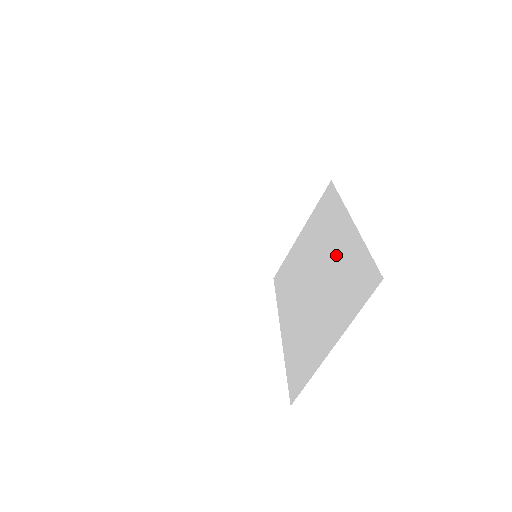
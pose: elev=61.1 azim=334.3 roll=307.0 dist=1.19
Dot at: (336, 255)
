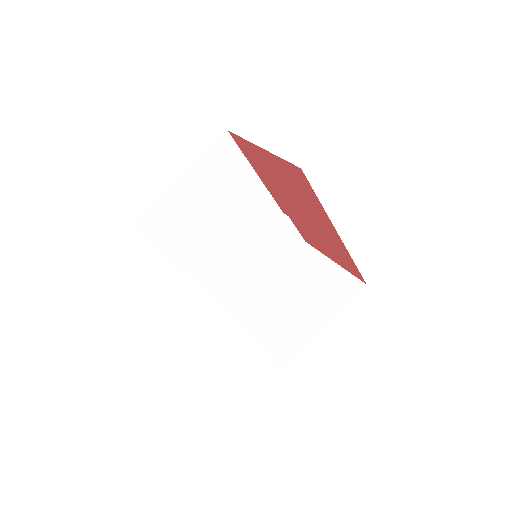
Dot at: occluded
